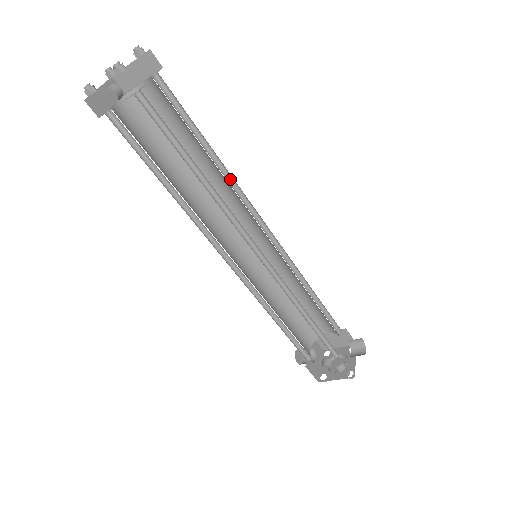
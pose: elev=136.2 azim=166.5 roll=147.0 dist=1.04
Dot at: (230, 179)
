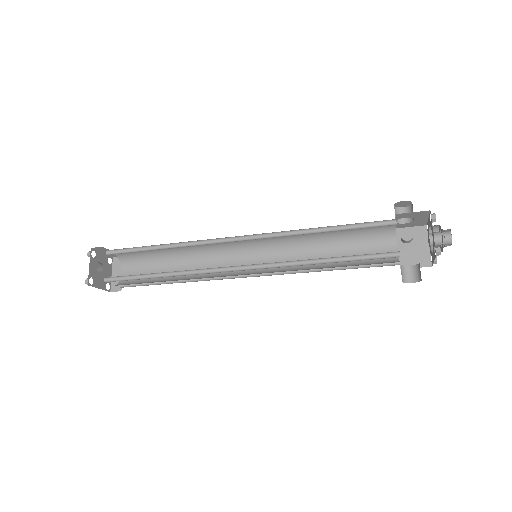
Dot at: (200, 254)
